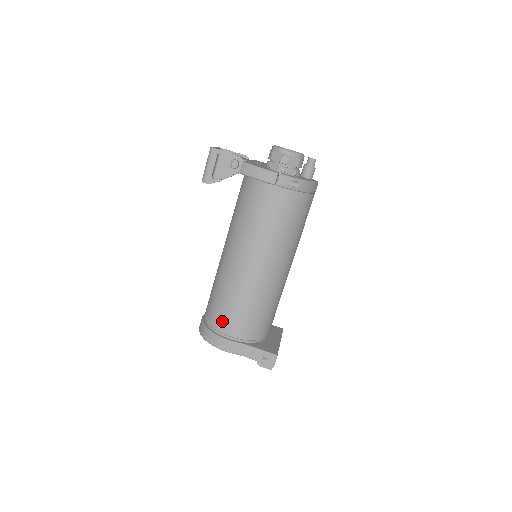
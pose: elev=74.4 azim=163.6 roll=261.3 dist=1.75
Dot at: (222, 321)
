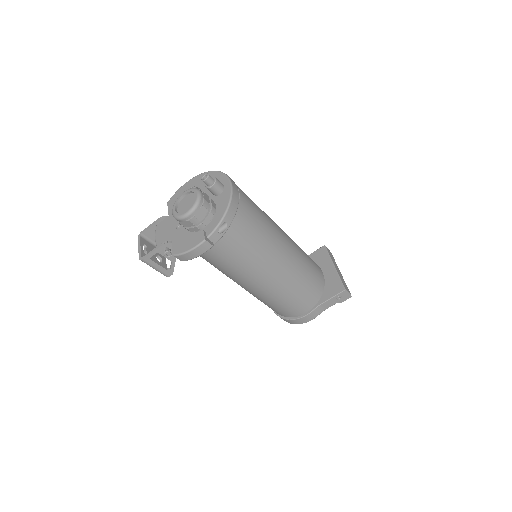
Dot at: (289, 312)
